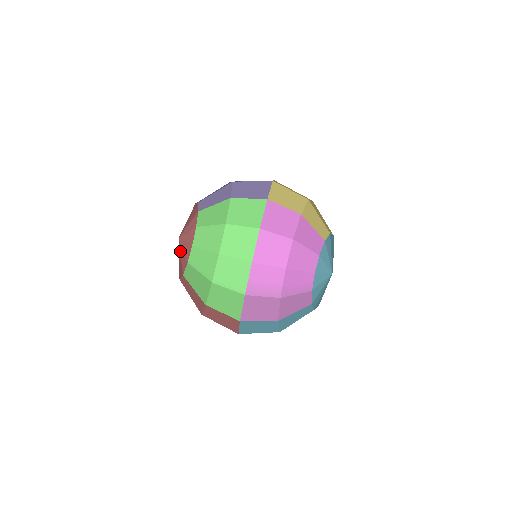
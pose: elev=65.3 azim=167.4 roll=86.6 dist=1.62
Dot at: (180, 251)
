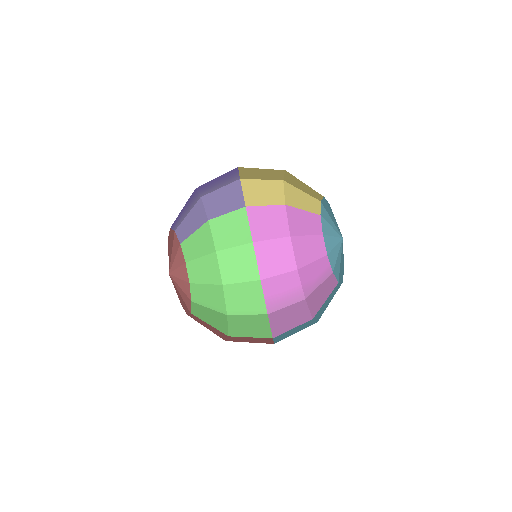
Dot at: (176, 288)
